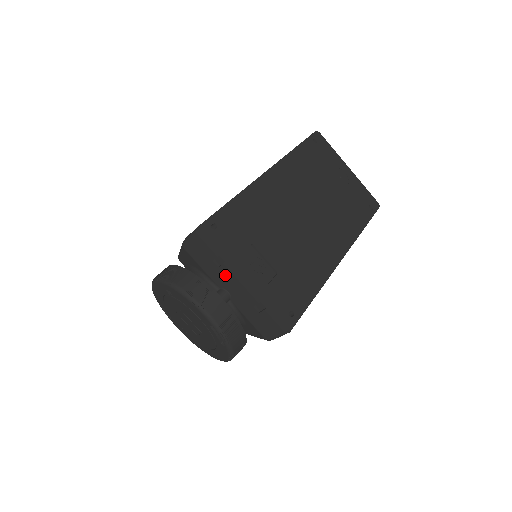
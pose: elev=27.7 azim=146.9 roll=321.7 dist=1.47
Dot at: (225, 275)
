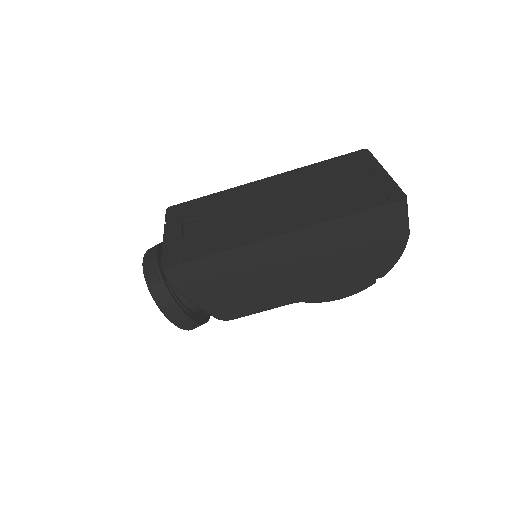
Dot at: occluded
